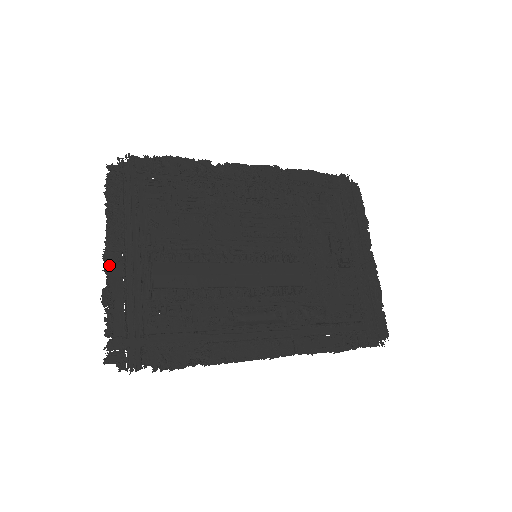
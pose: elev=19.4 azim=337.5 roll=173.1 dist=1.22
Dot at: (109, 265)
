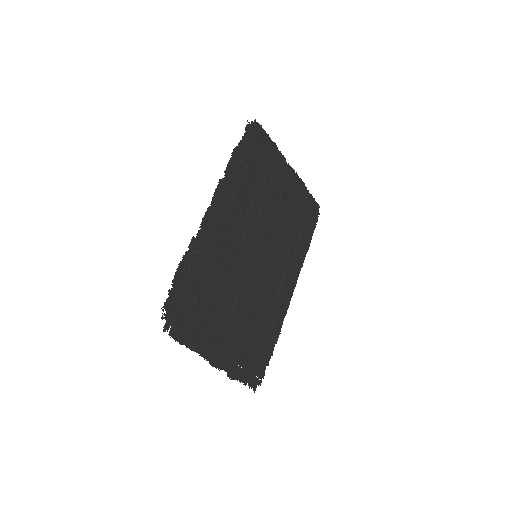
Dot at: (218, 365)
